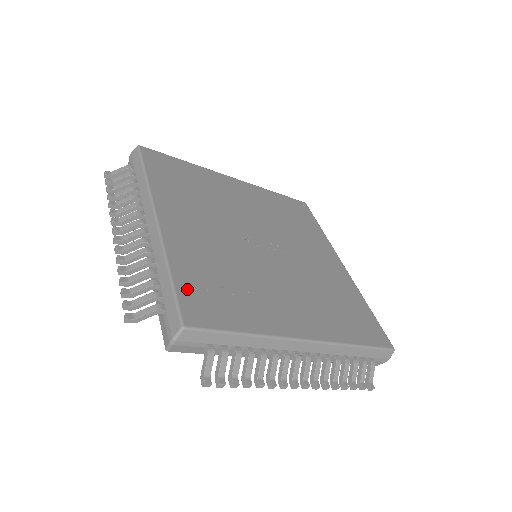
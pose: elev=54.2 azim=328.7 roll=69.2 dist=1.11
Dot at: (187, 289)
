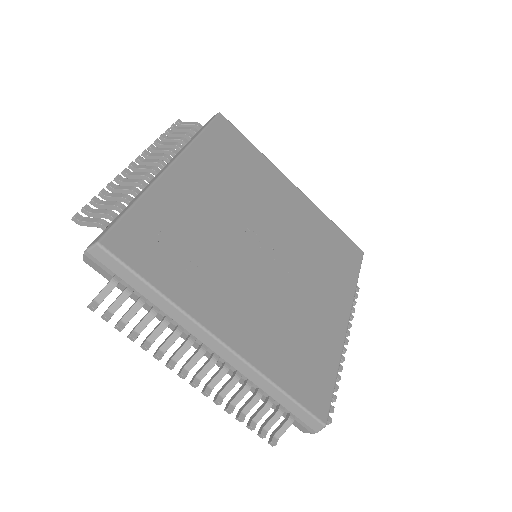
Dot at: (136, 223)
